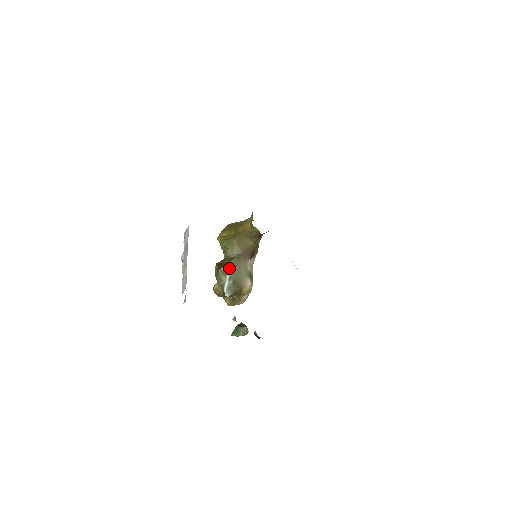
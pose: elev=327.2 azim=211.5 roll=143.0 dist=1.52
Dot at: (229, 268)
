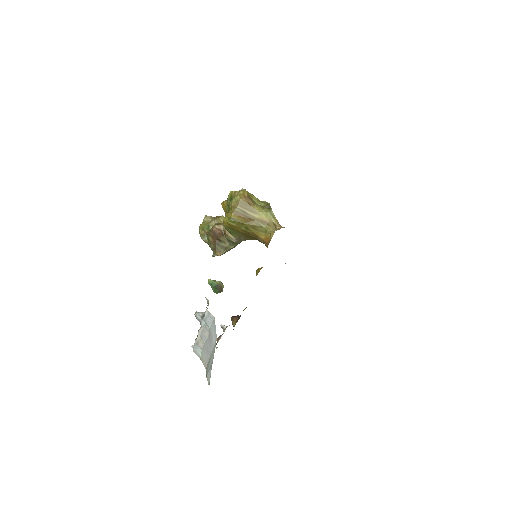
Dot at: occluded
